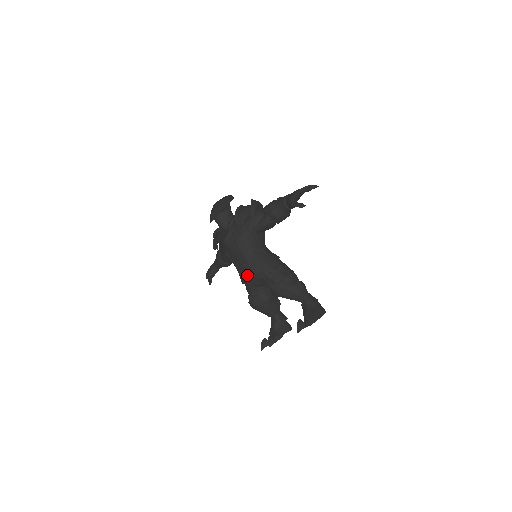
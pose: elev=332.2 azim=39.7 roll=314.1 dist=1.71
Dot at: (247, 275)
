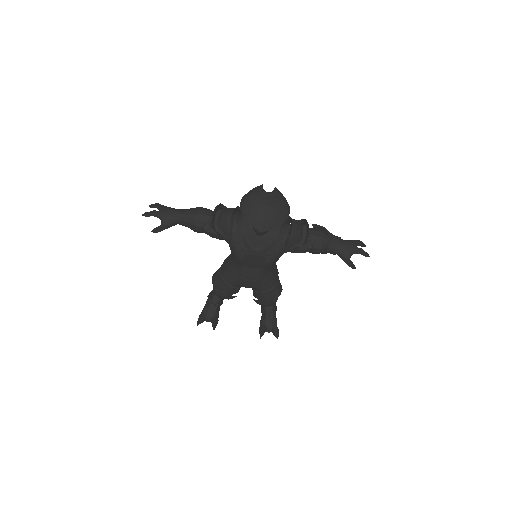
Dot at: (247, 281)
